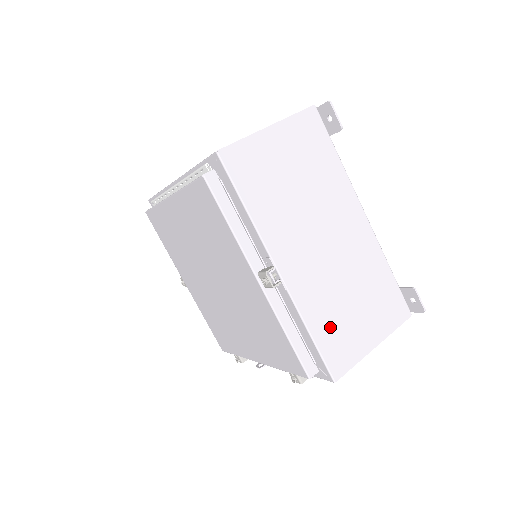
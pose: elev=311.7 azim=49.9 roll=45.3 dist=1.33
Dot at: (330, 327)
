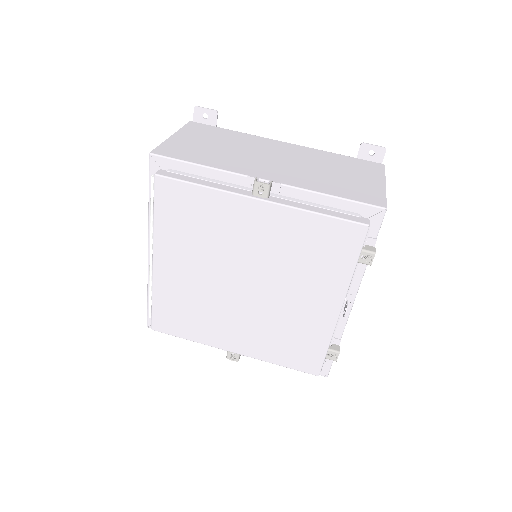
Dot at: (339, 188)
